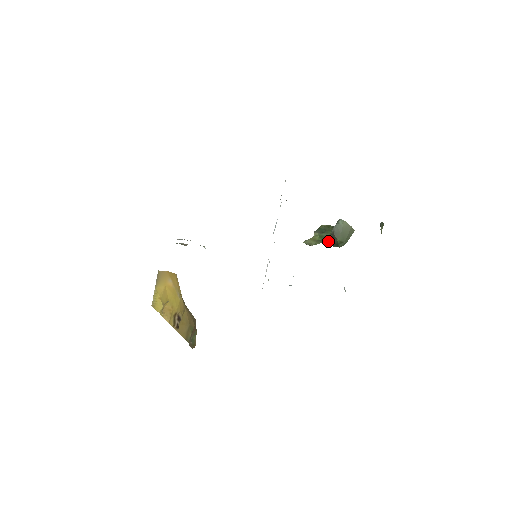
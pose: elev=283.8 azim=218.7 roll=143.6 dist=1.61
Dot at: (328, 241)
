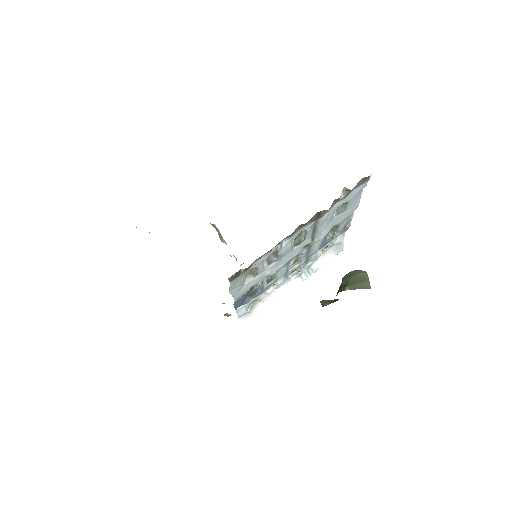
Dot at: occluded
